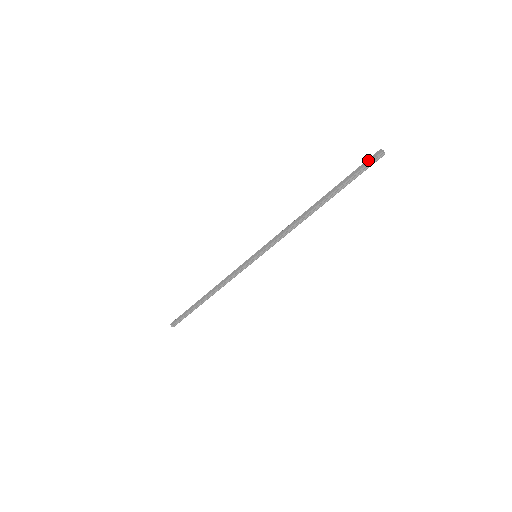
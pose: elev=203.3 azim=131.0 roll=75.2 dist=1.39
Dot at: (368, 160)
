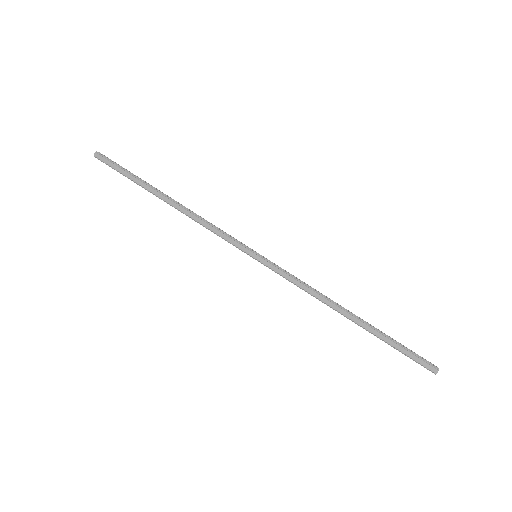
Dot at: (422, 362)
